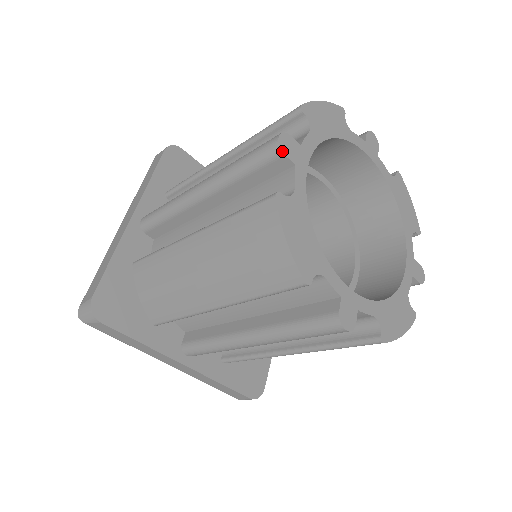
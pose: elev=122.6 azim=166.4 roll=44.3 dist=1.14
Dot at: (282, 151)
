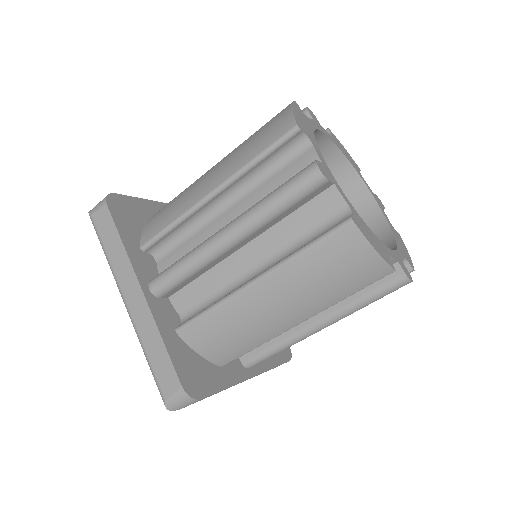
Dot at: (307, 109)
